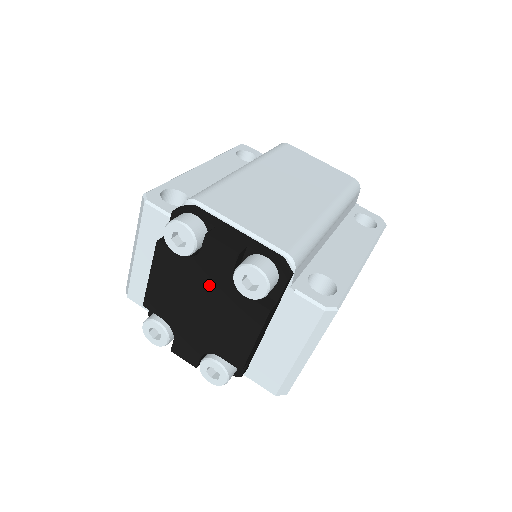
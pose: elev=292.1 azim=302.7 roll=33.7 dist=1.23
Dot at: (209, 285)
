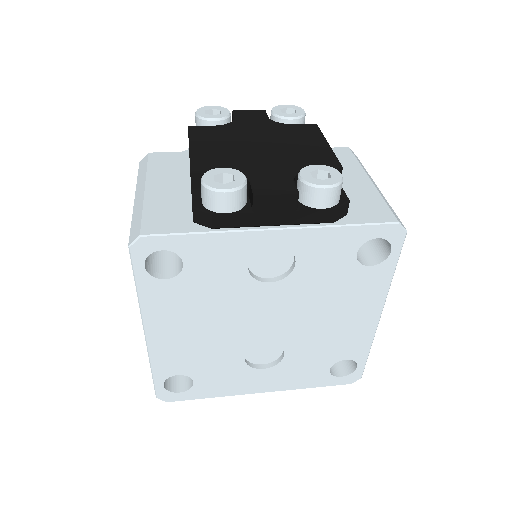
Dot at: (256, 130)
